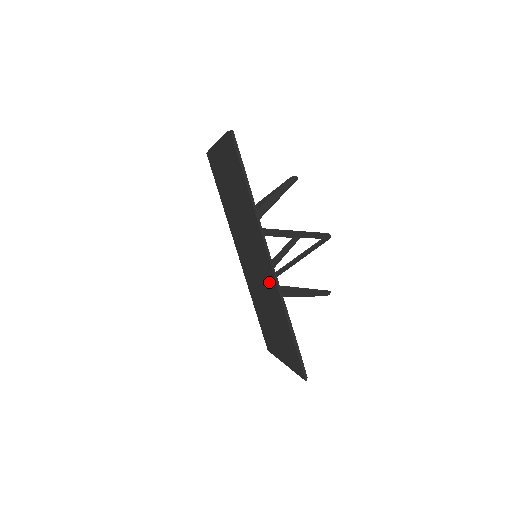
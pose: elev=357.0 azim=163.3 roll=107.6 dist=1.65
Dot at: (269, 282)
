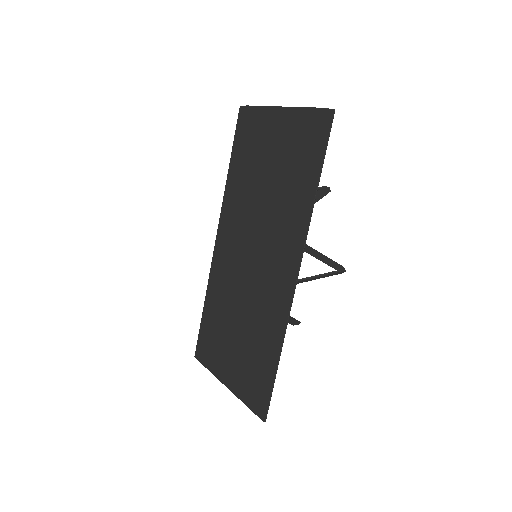
Dot at: (272, 297)
